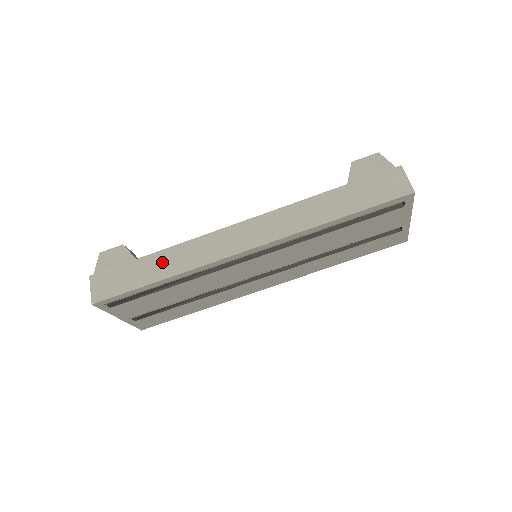
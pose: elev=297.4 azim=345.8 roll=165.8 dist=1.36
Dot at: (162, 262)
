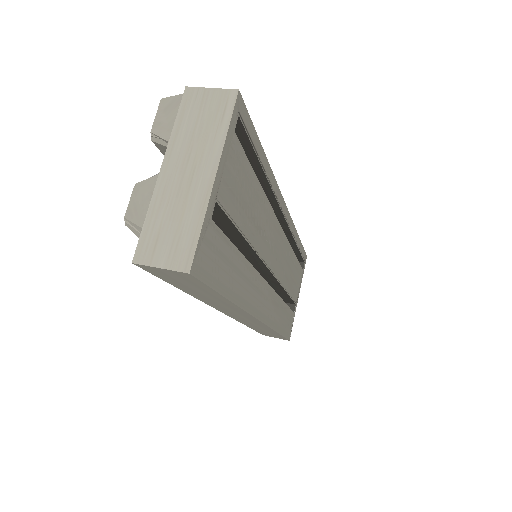
Dot at: occluded
